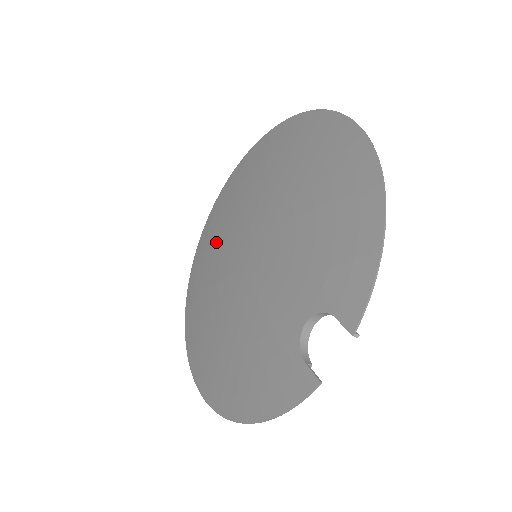
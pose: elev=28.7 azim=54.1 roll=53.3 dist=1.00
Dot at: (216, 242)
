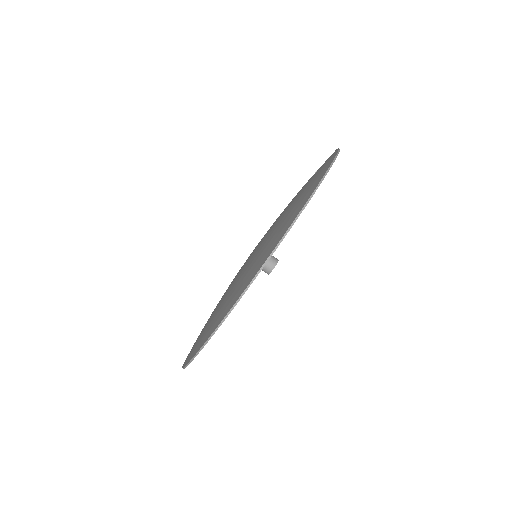
Dot at: occluded
